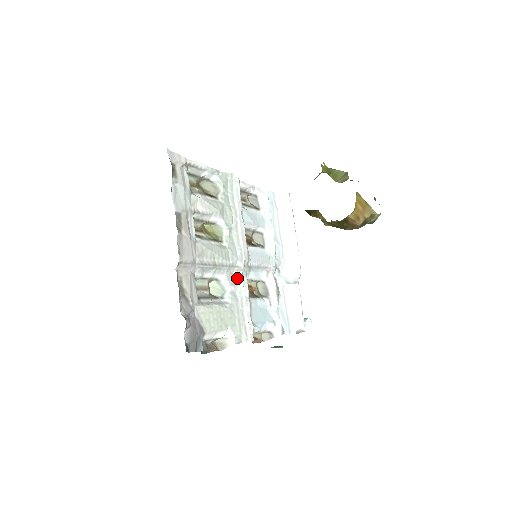
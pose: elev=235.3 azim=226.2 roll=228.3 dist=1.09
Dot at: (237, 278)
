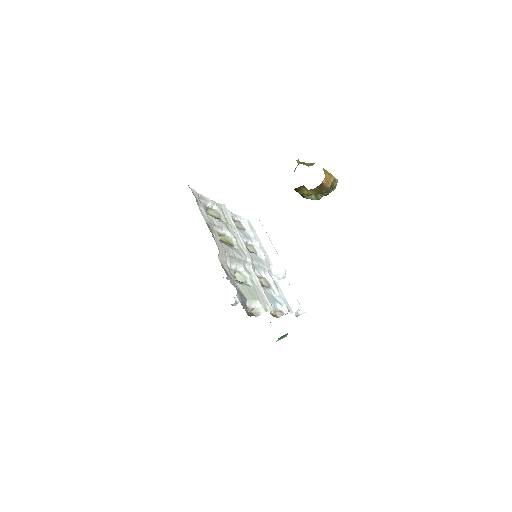
Dot at: (250, 270)
